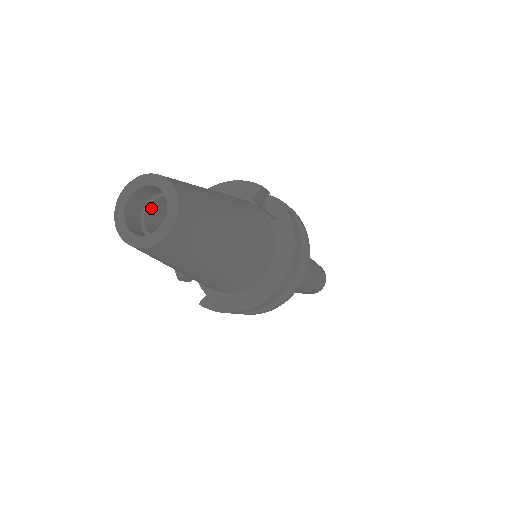
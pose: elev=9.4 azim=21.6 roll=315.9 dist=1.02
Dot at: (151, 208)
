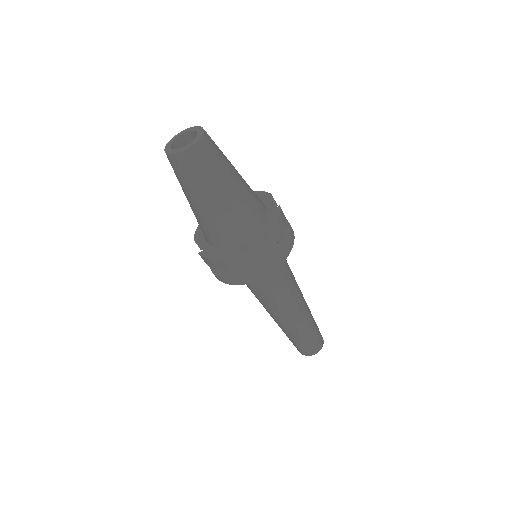
Dot at: occluded
